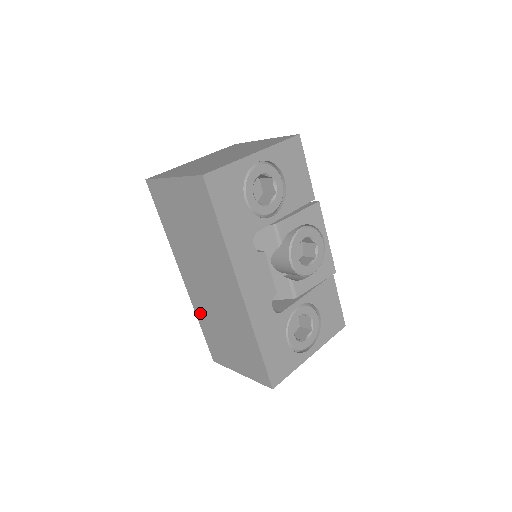
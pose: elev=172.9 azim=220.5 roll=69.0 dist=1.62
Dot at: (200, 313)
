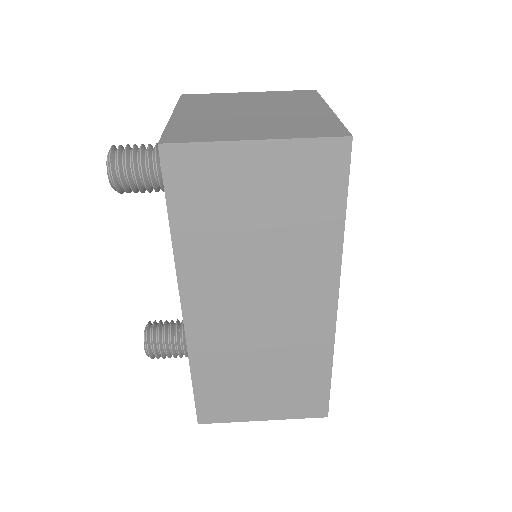
Dot at: (204, 359)
